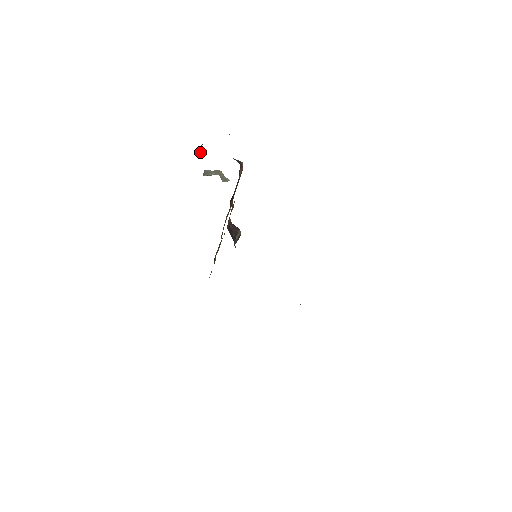
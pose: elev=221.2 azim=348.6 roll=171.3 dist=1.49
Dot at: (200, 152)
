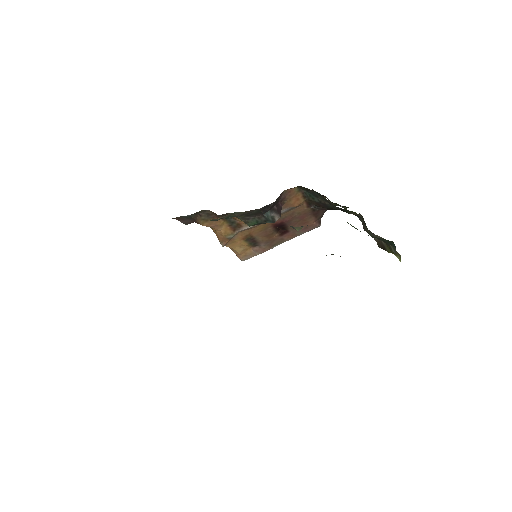
Dot at: occluded
